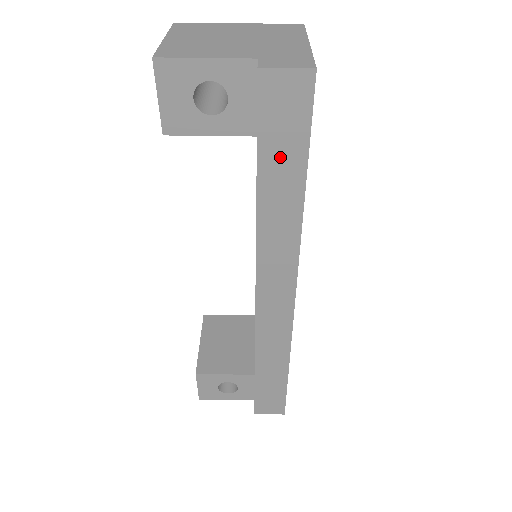
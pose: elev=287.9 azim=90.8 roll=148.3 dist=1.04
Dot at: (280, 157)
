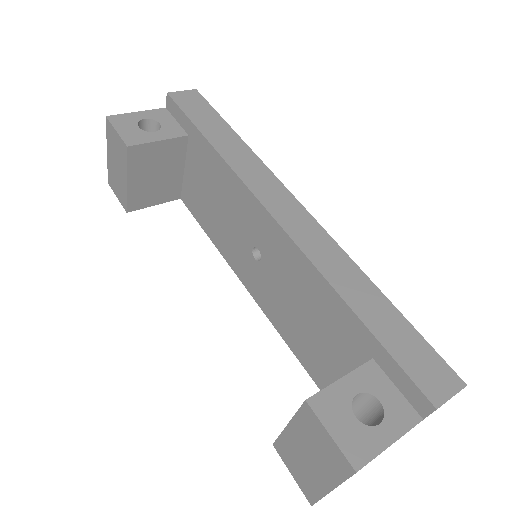
Dot at: (207, 122)
